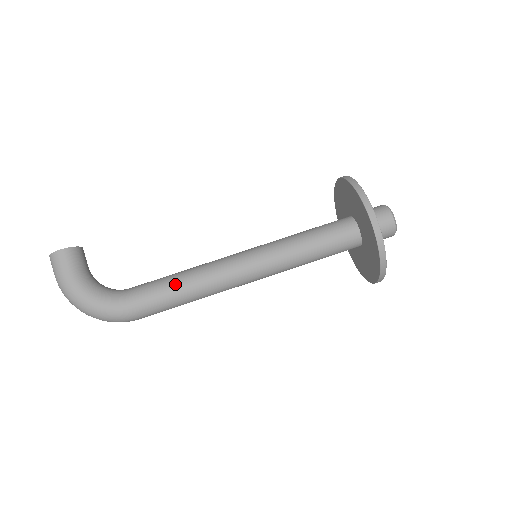
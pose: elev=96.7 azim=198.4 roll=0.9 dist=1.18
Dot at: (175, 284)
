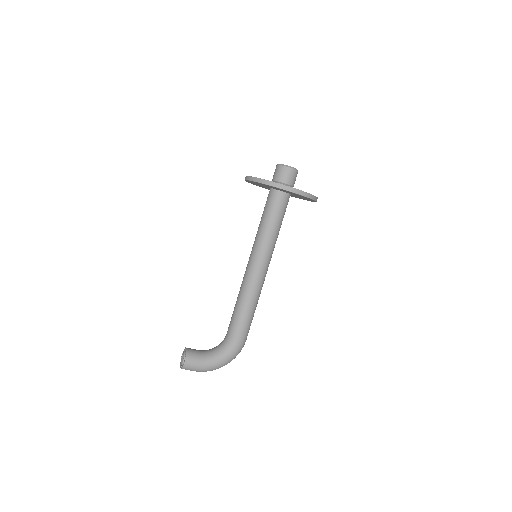
Dot at: (245, 311)
